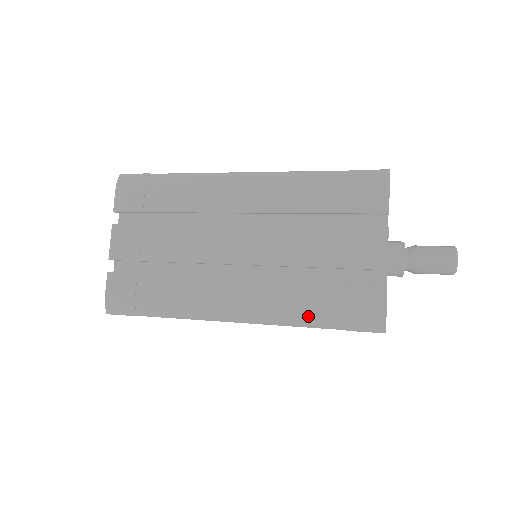
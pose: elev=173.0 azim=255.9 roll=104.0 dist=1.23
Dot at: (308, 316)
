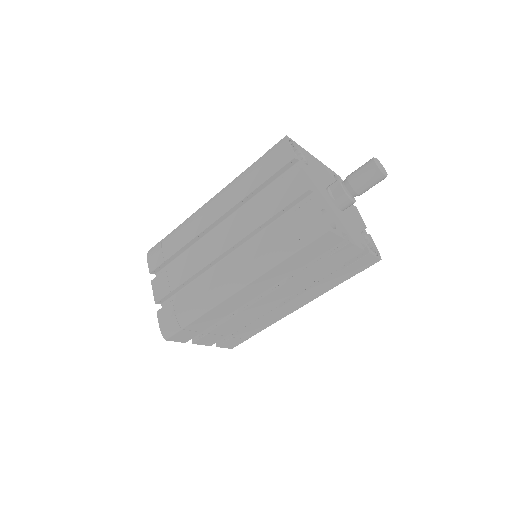
Dot at: (276, 254)
